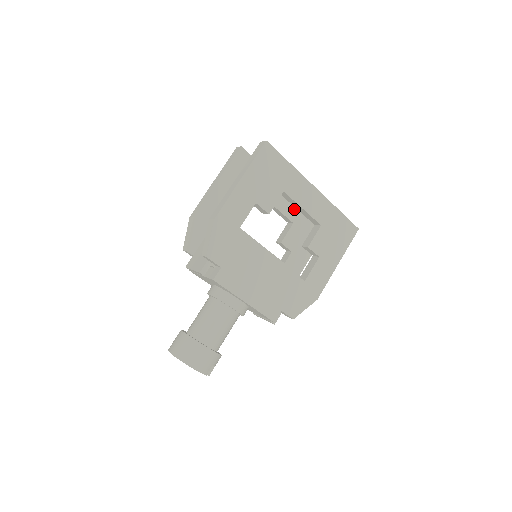
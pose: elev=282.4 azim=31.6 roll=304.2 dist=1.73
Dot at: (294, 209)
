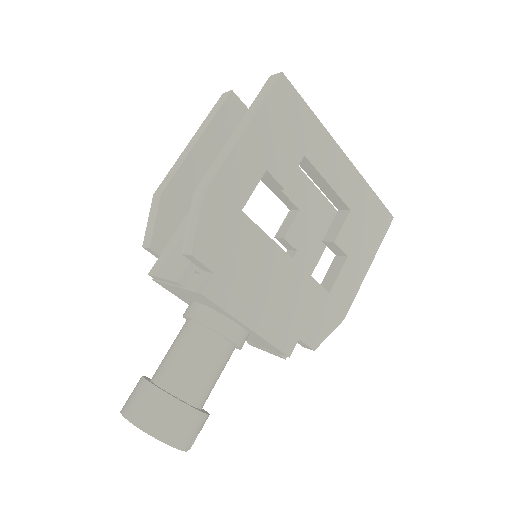
Dot at: (300, 190)
